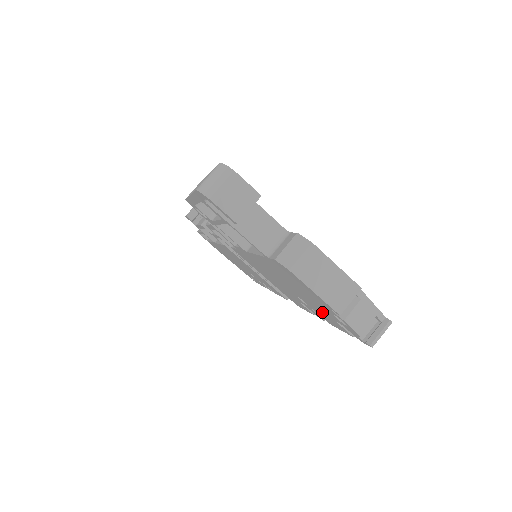
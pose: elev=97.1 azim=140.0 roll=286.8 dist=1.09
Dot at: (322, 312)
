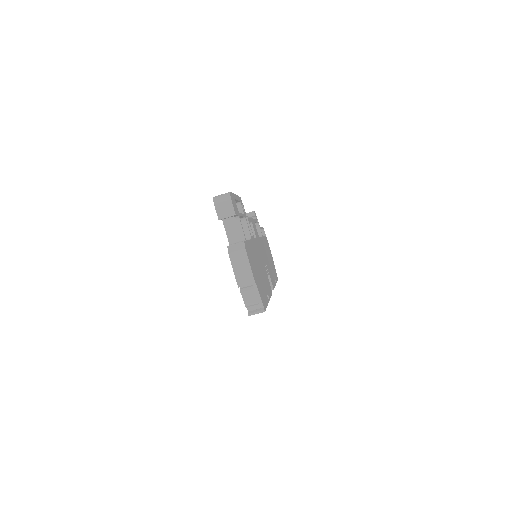
Dot at: occluded
